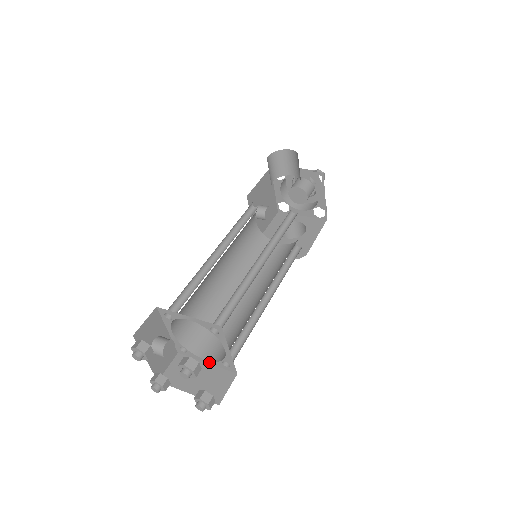
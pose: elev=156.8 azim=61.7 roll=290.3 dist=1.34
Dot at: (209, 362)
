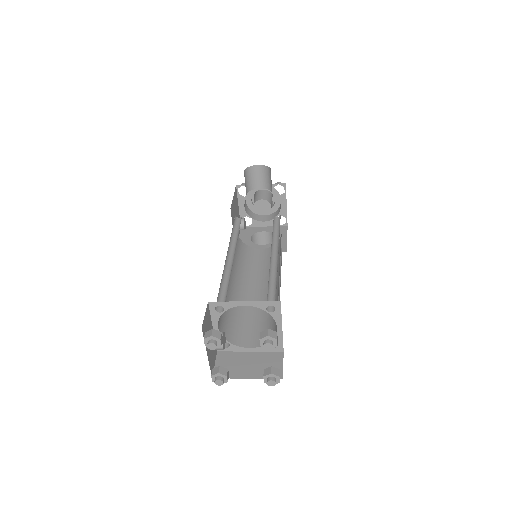
Dot at: (253, 349)
